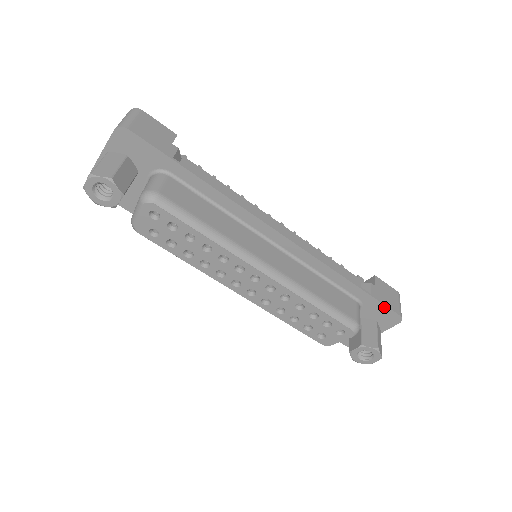
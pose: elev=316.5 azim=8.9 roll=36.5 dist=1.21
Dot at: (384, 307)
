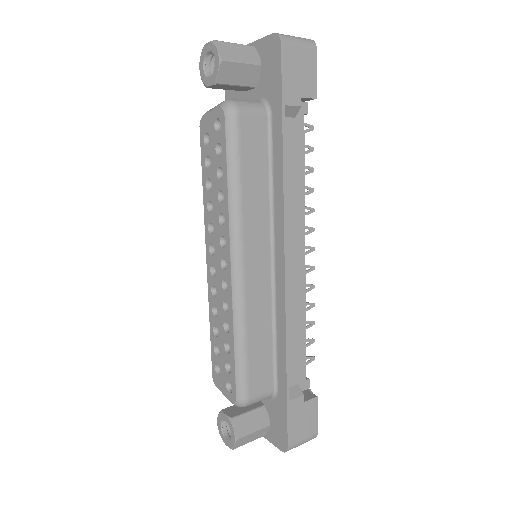
Dot at: (286, 423)
